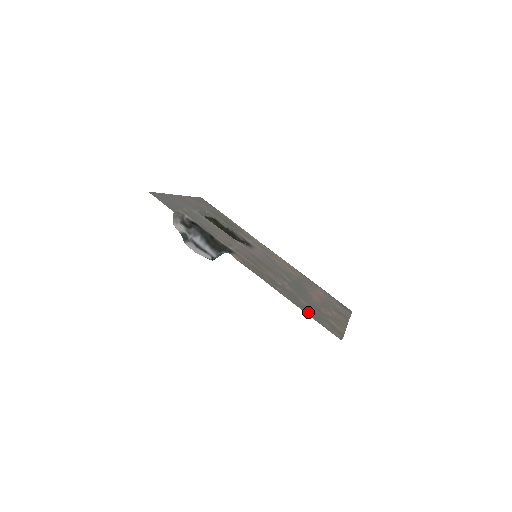
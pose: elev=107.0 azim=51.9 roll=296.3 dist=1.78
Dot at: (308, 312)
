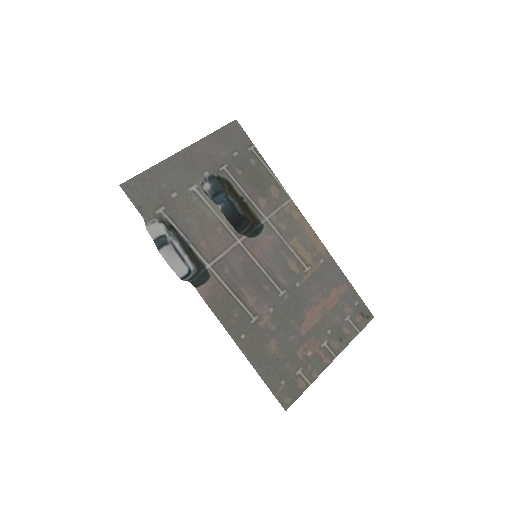
Dot at: (265, 370)
